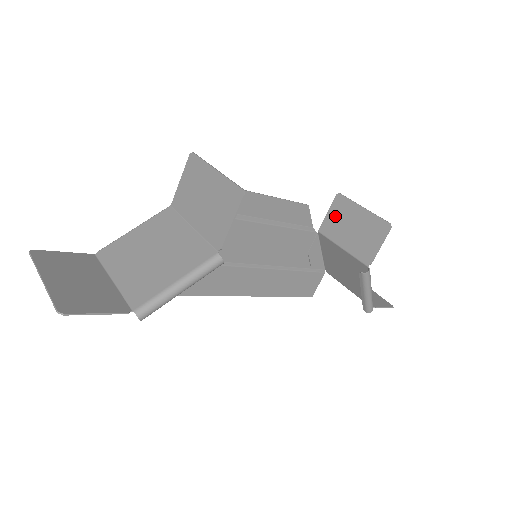
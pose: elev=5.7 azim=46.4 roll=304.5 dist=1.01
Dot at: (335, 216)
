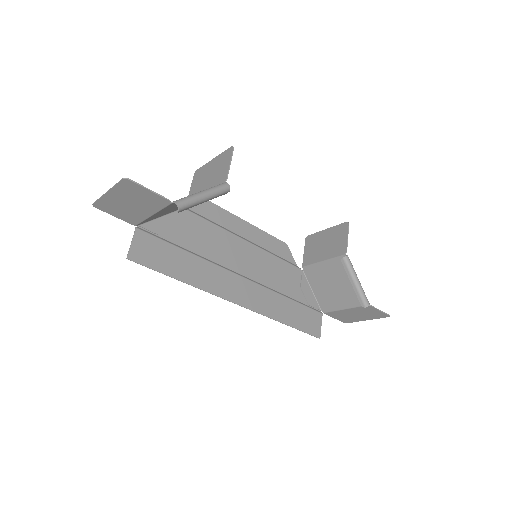
Dot at: (310, 249)
